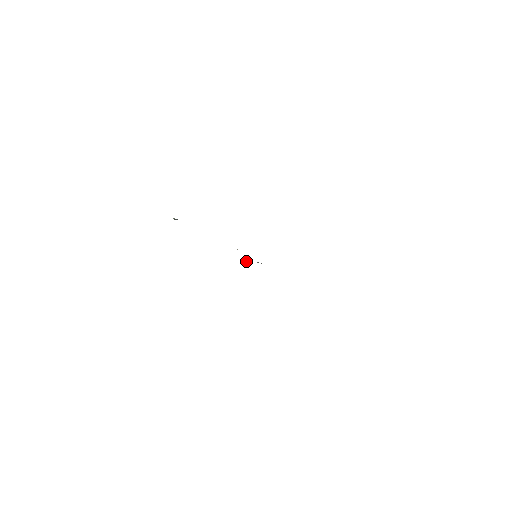
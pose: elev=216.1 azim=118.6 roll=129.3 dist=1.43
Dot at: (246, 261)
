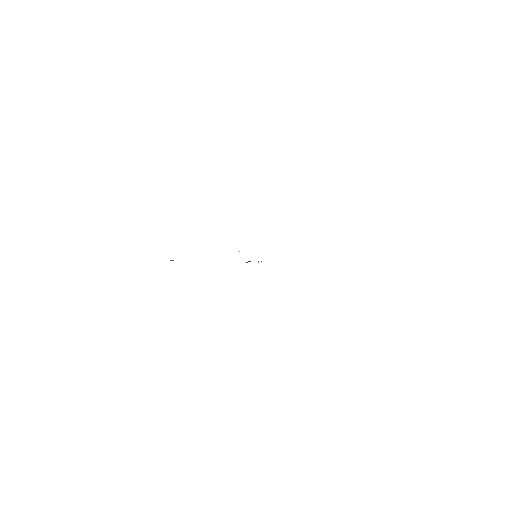
Dot at: (248, 261)
